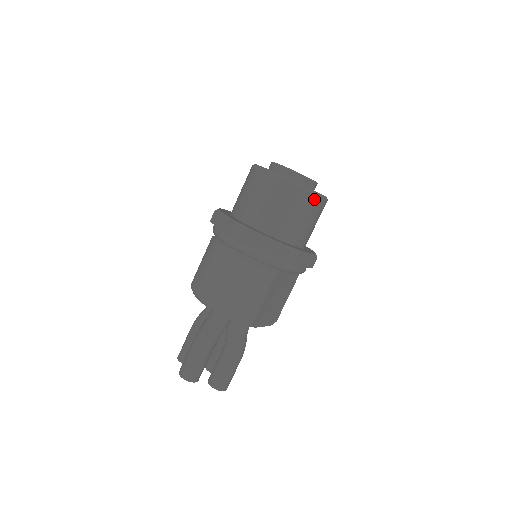
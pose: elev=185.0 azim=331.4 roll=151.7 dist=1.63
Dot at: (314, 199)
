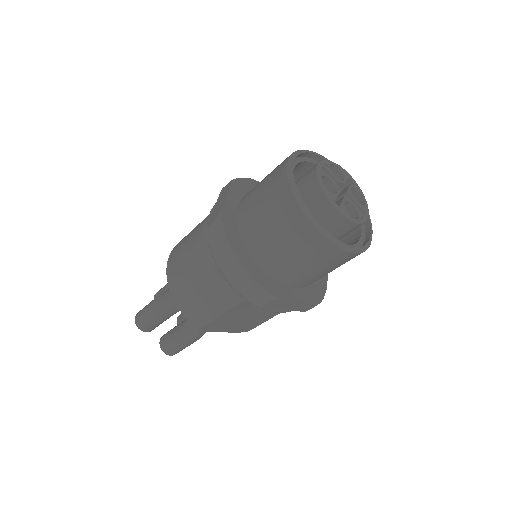
Dot at: (329, 248)
